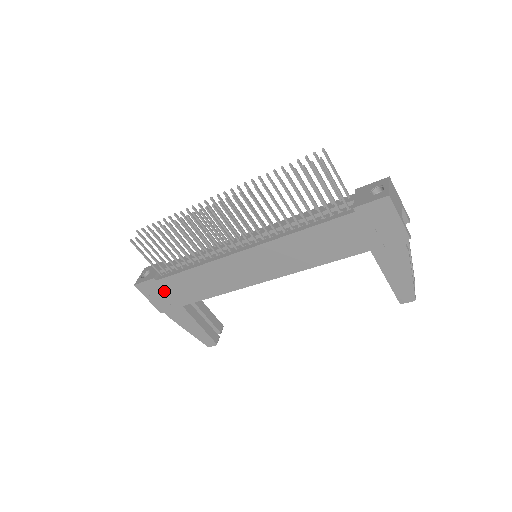
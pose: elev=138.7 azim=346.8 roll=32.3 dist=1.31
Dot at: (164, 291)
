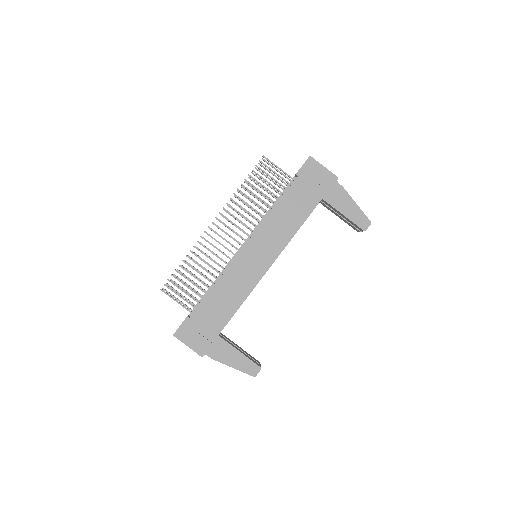
Dot at: (199, 326)
